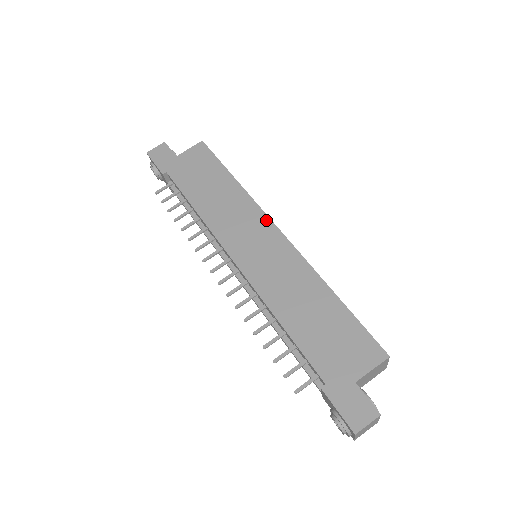
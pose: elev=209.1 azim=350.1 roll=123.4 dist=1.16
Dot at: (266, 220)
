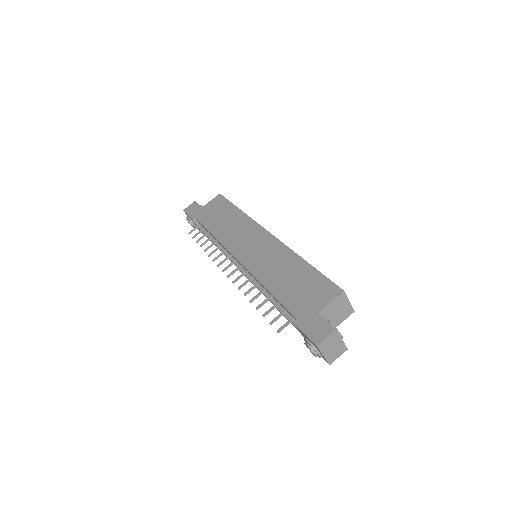
Dot at: (260, 228)
